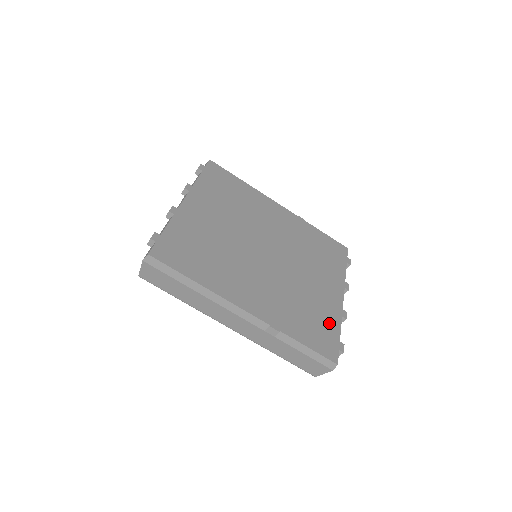
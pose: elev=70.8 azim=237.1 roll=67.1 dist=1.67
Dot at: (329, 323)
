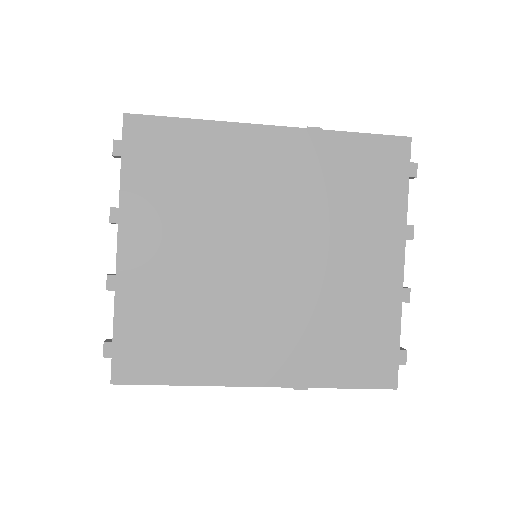
Dot at: (381, 329)
